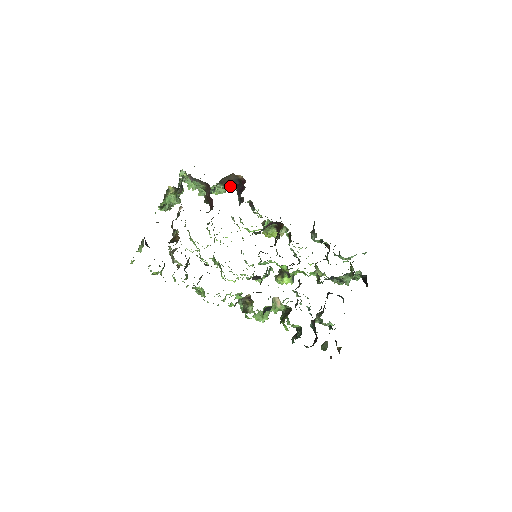
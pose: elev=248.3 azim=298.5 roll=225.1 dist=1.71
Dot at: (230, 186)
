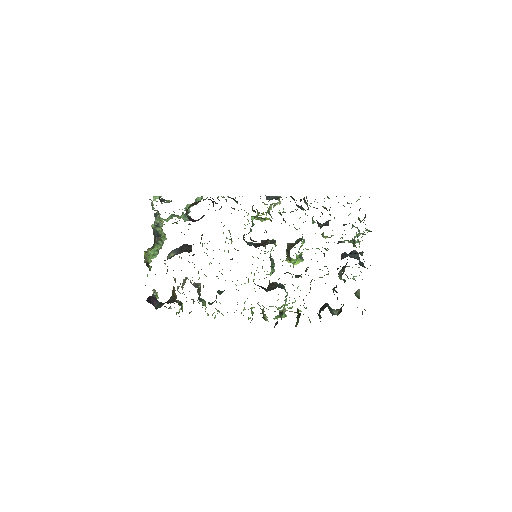
Dot at: (201, 198)
